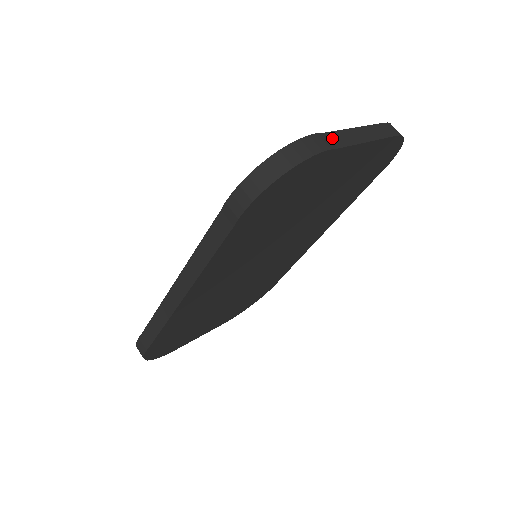
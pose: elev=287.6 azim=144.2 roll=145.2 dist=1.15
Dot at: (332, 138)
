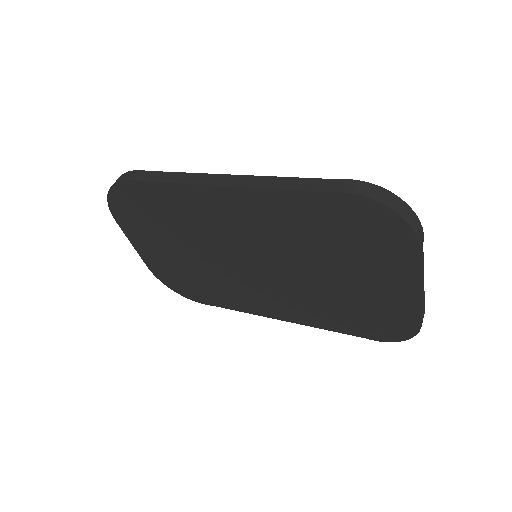
Dot at: (422, 253)
